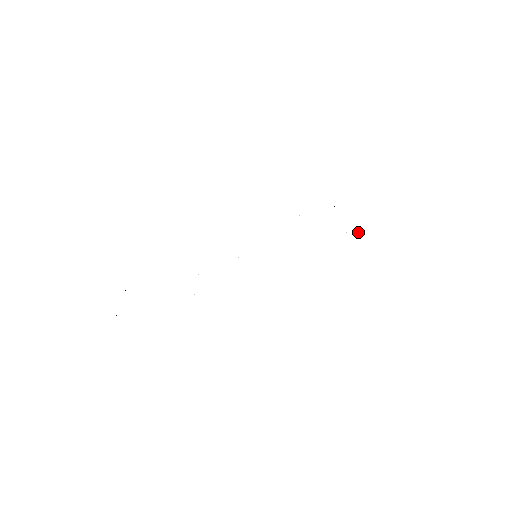
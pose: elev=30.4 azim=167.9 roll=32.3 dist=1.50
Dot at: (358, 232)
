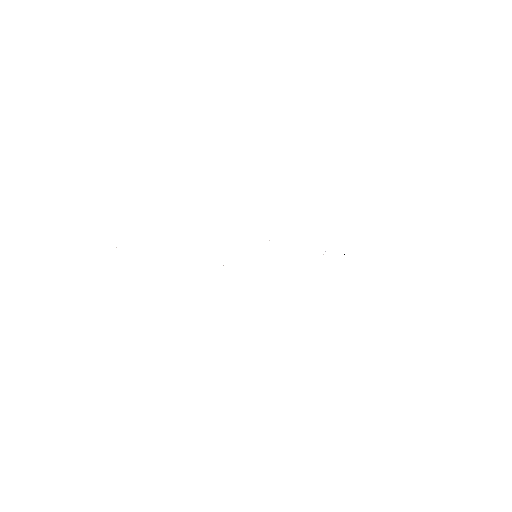
Dot at: occluded
